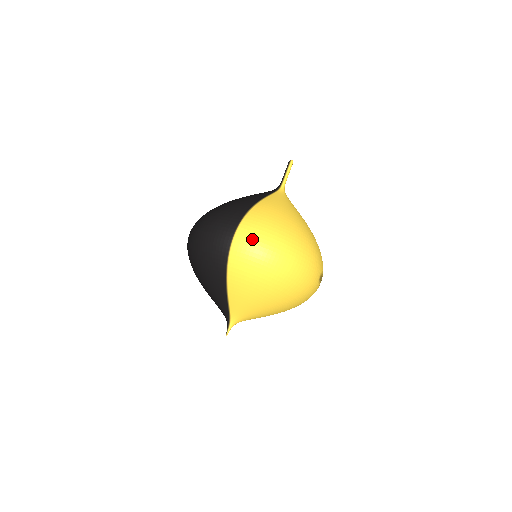
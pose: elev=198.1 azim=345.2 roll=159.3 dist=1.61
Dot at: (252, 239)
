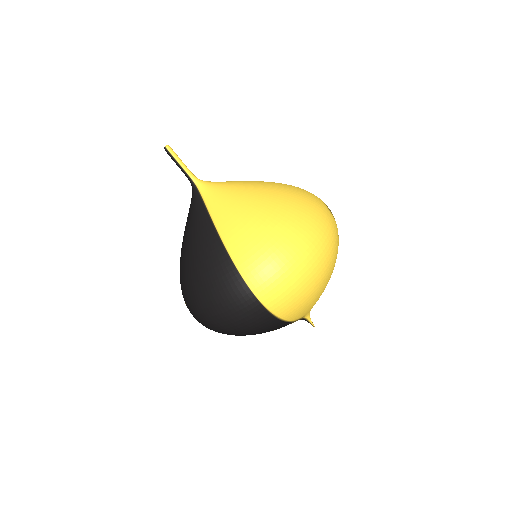
Dot at: (277, 285)
